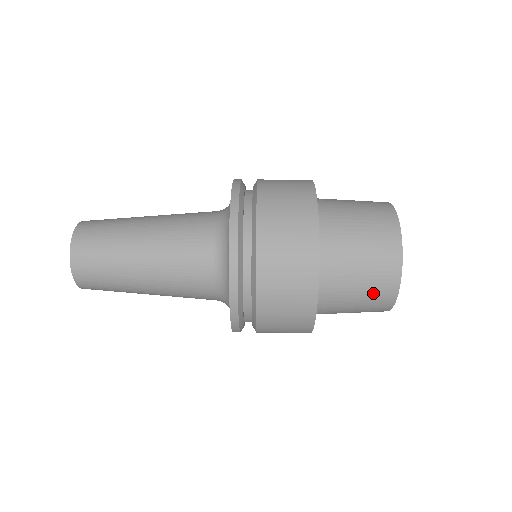
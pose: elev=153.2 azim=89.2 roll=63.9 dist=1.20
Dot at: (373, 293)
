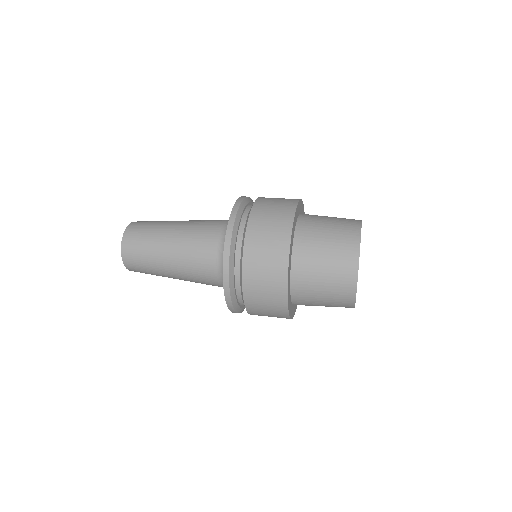
Dot at: occluded
